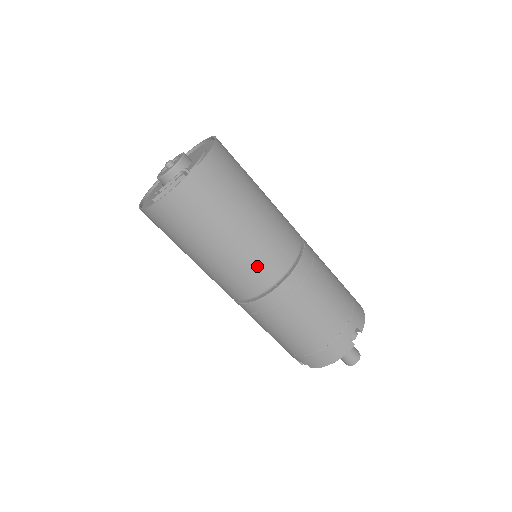
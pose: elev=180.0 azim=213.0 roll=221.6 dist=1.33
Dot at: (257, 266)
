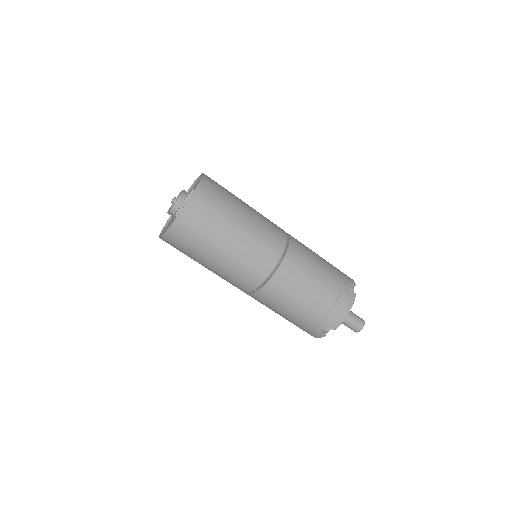
Dot at: (264, 244)
